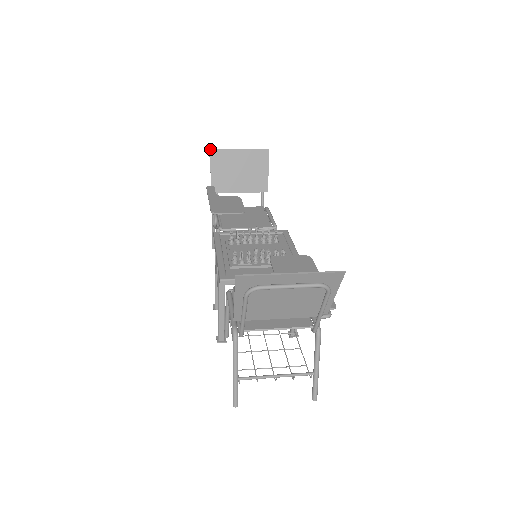
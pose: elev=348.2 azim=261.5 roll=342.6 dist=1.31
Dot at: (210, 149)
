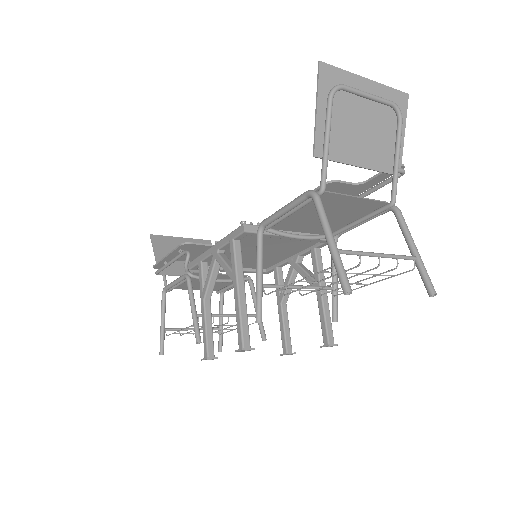
Dot at: (151, 235)
